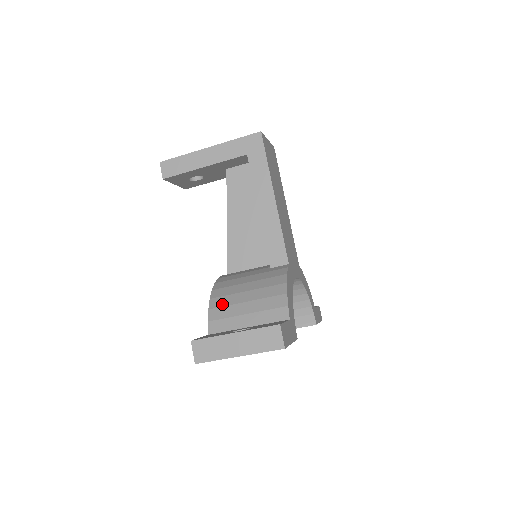
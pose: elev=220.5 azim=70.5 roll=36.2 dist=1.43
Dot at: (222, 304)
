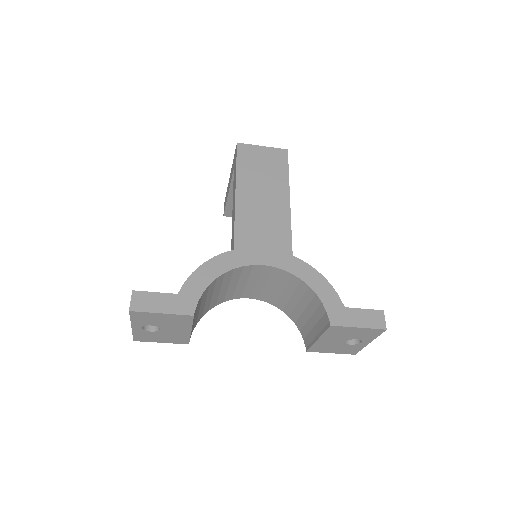
Dot at: occluded
